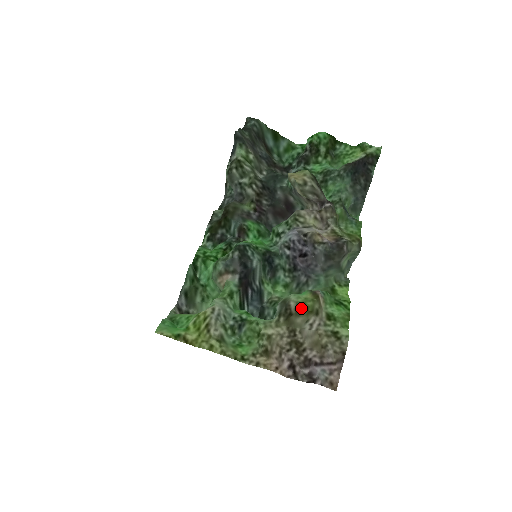
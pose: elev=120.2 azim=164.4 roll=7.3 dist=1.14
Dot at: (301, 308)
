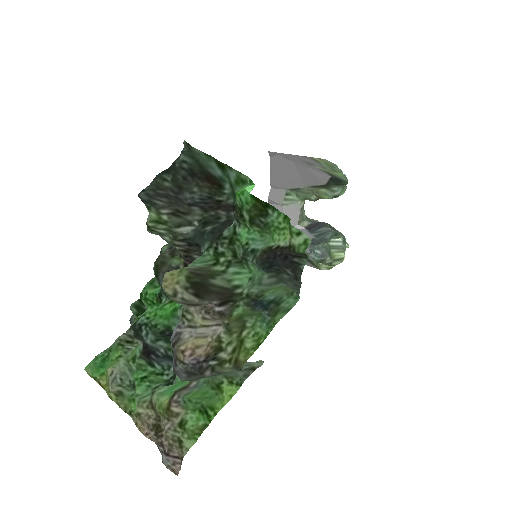
Dot at: (156, 410)
